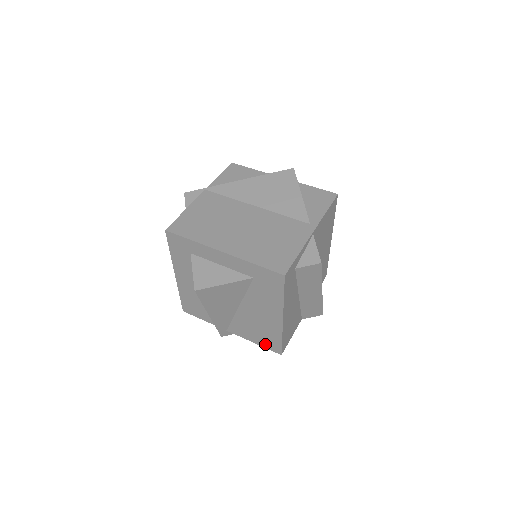
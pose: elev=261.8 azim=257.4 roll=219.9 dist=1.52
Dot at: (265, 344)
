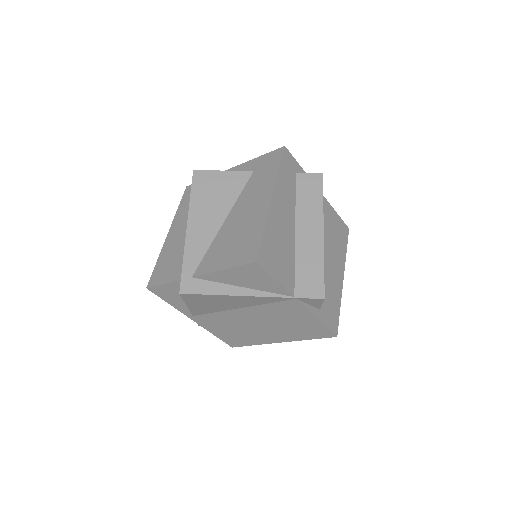
Dot at: (238, 259)
